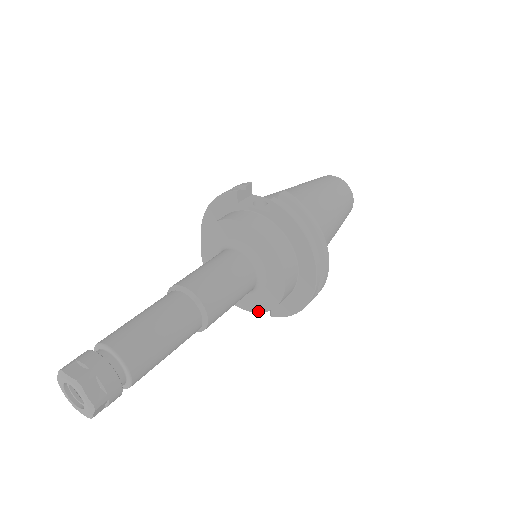
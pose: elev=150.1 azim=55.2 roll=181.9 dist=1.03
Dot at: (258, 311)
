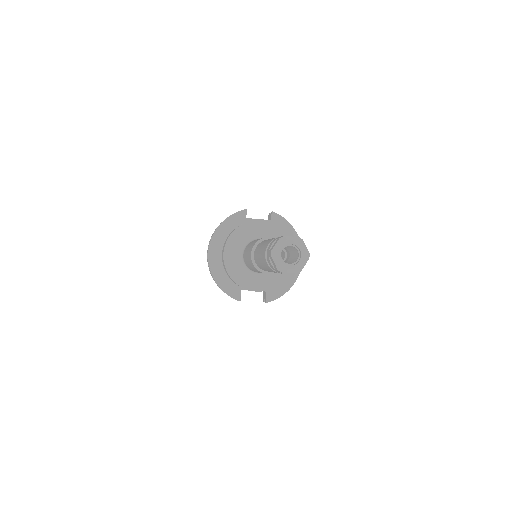
Dot at: (270, 288)
